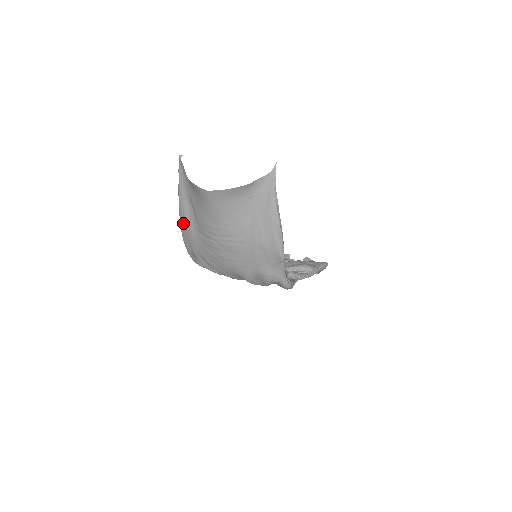
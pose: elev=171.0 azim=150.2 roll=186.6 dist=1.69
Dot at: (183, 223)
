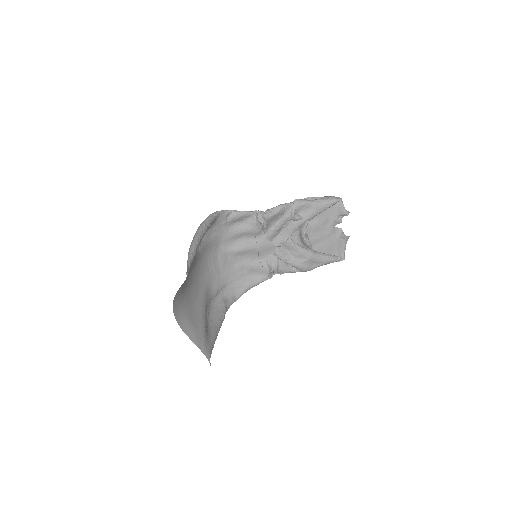
Dot at: occluded
